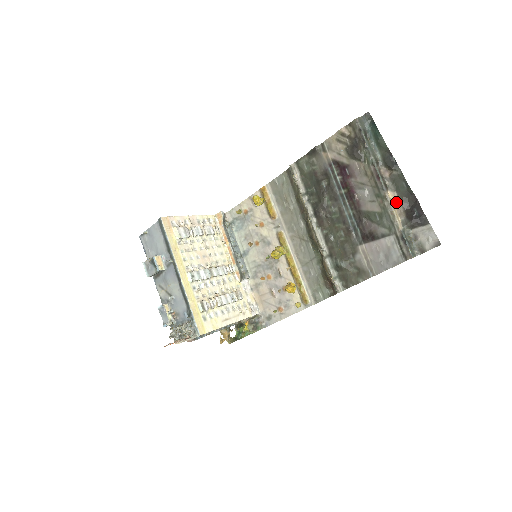
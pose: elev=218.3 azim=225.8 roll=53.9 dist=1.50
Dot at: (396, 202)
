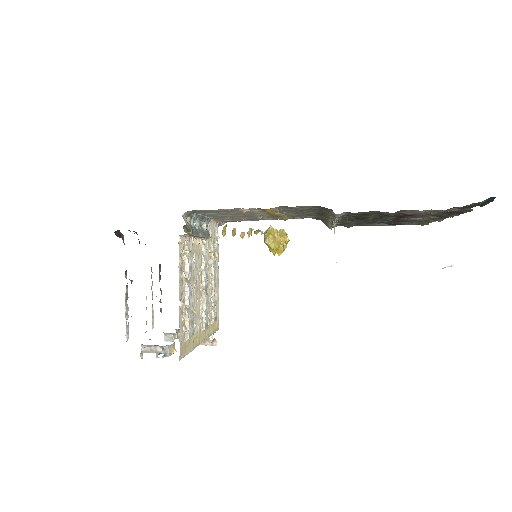
Dot at: occluded
